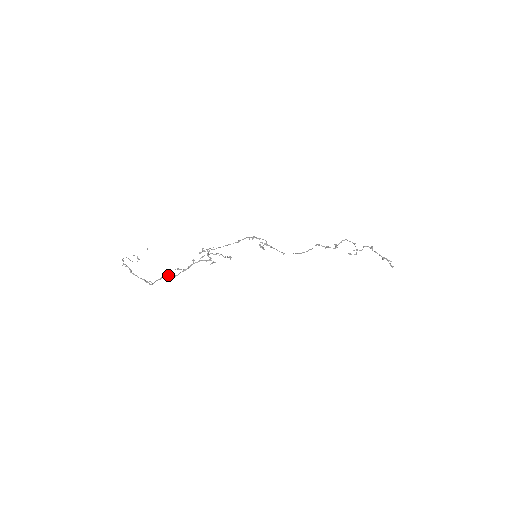
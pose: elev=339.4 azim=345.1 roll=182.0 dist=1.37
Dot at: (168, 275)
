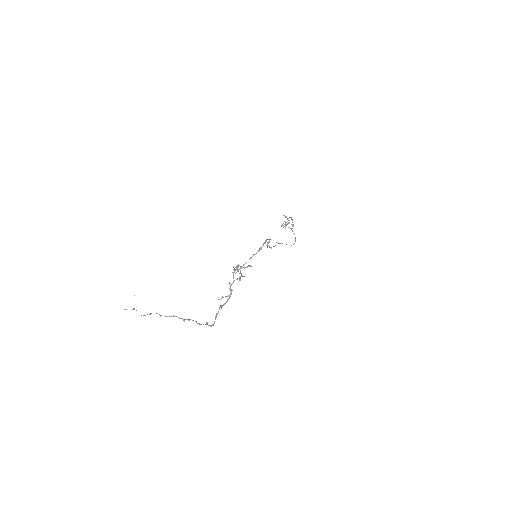
Dot at: (219, 308)
